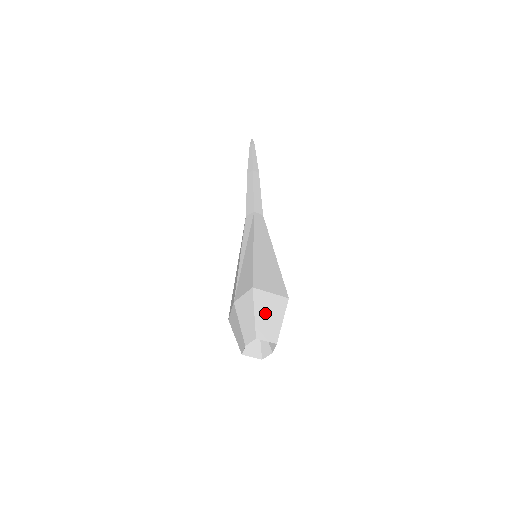
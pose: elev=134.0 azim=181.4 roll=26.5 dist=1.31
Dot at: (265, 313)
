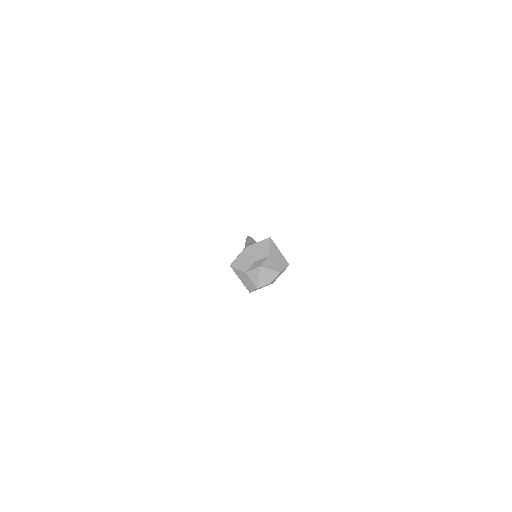
Dot at: (275, 254)
